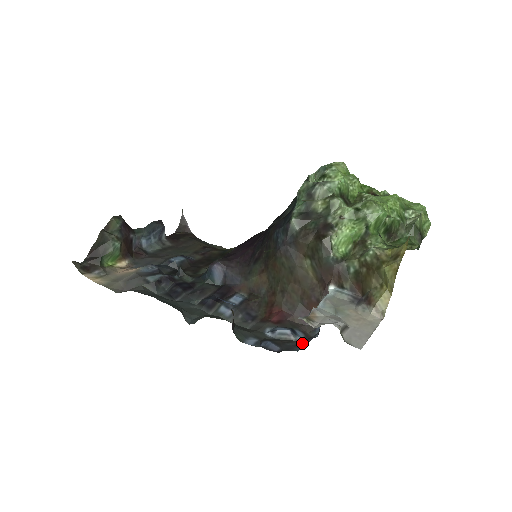
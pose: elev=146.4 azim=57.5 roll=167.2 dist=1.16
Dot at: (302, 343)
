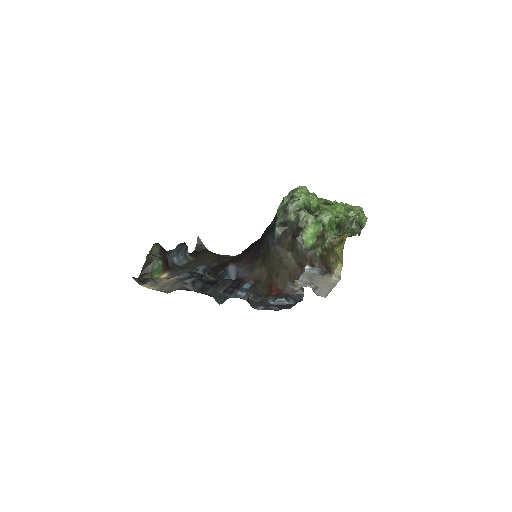
Dot at: (293, 305)
